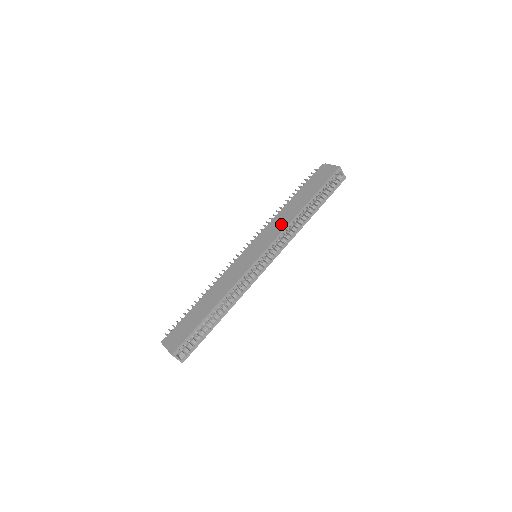
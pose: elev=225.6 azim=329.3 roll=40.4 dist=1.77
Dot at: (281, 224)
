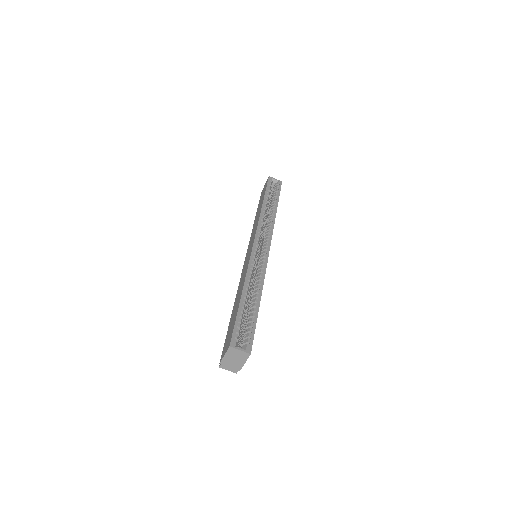
Dot at: (256, 224)
